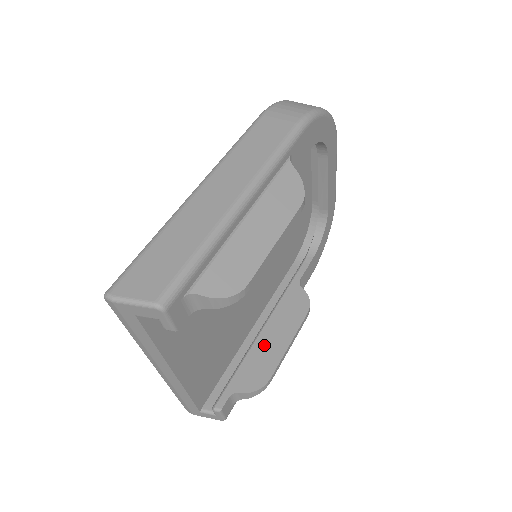
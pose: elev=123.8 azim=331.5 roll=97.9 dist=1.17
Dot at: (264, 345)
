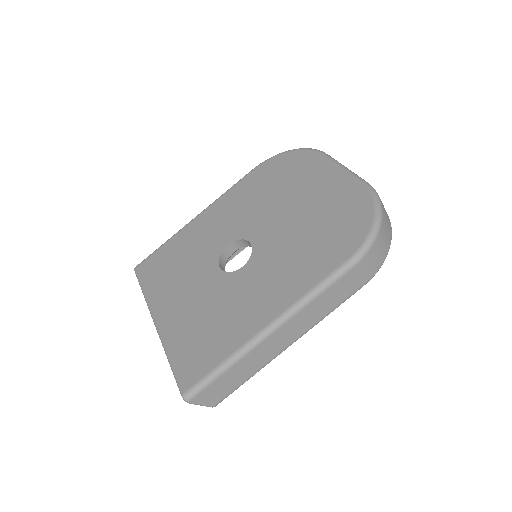
Dot at: occluded
